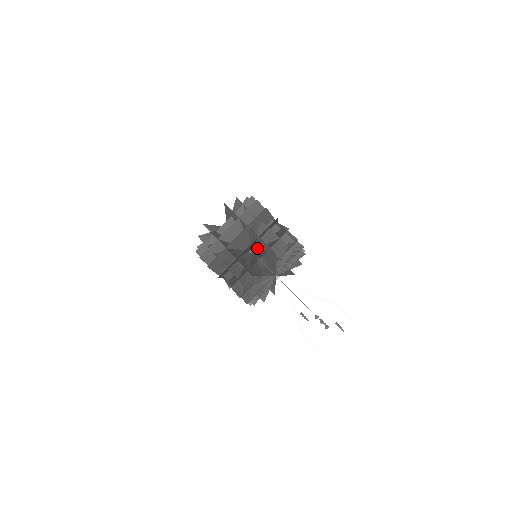
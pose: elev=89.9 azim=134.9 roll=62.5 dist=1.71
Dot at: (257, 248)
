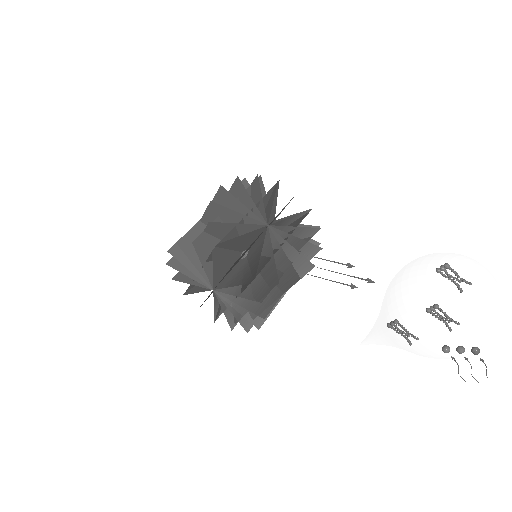
Dot at: occluded
